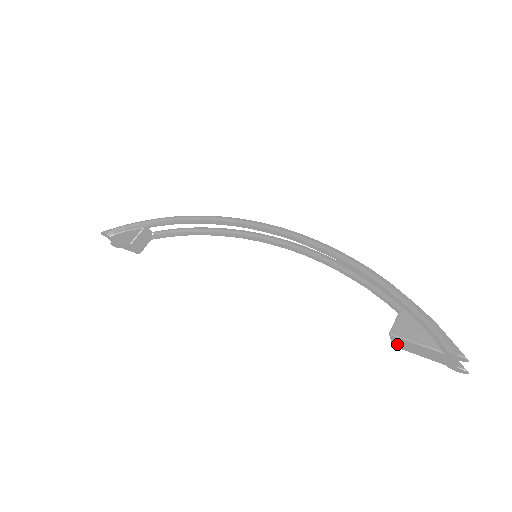
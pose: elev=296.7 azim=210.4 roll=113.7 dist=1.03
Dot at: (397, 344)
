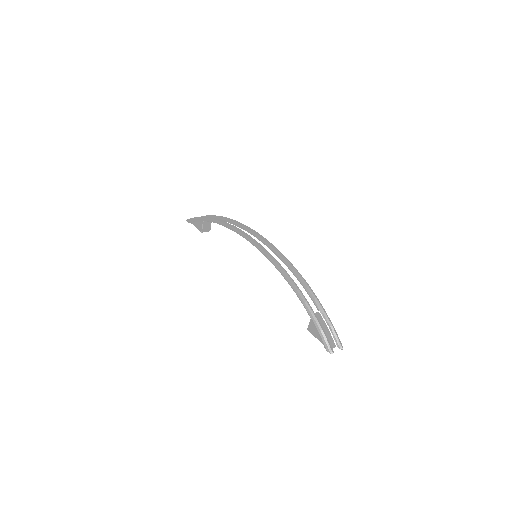
Dot at: occluded
